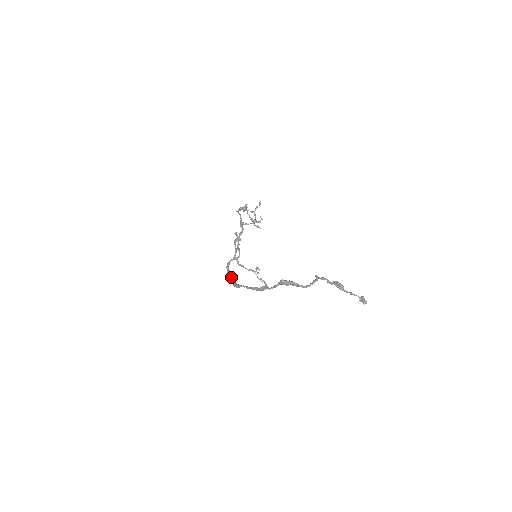
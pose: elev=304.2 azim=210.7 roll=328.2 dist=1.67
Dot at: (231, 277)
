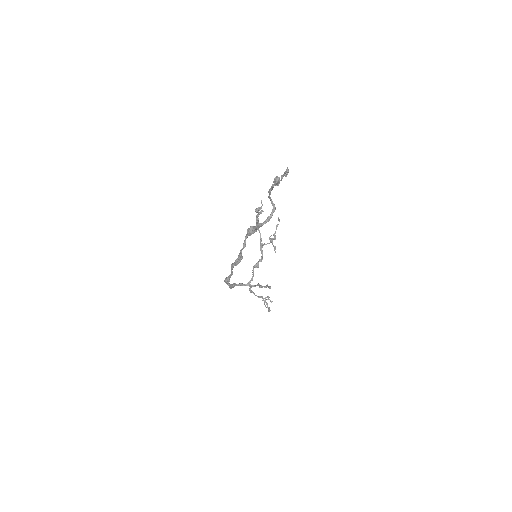
Dot at: occluded
